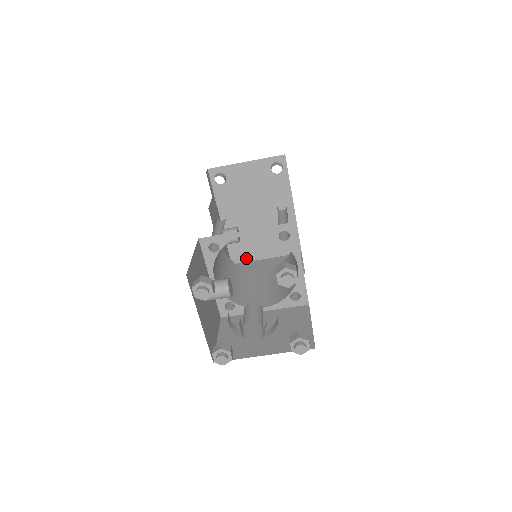
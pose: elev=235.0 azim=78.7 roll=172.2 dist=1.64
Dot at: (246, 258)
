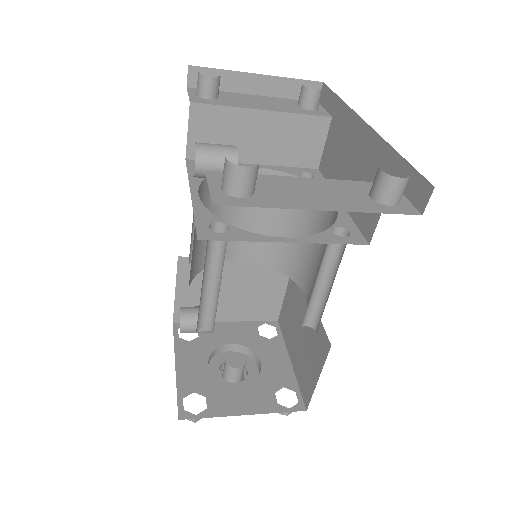
Dot at: occluded
